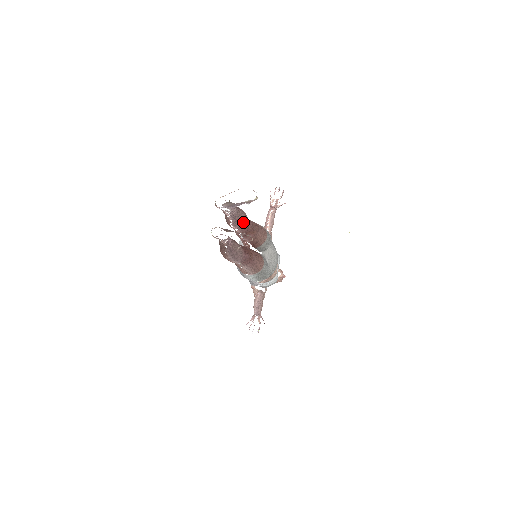
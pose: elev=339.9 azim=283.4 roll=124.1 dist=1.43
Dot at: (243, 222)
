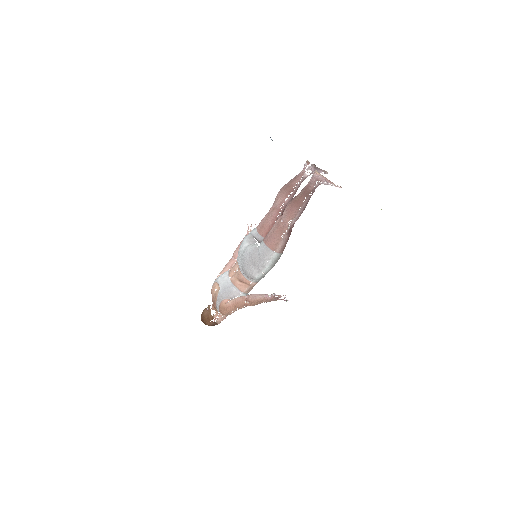
Dot at: occluded
